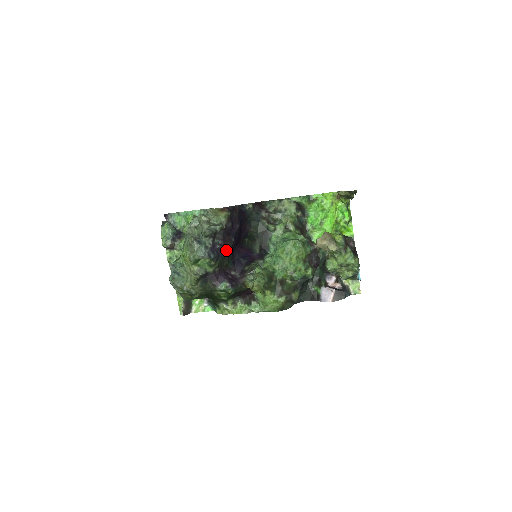
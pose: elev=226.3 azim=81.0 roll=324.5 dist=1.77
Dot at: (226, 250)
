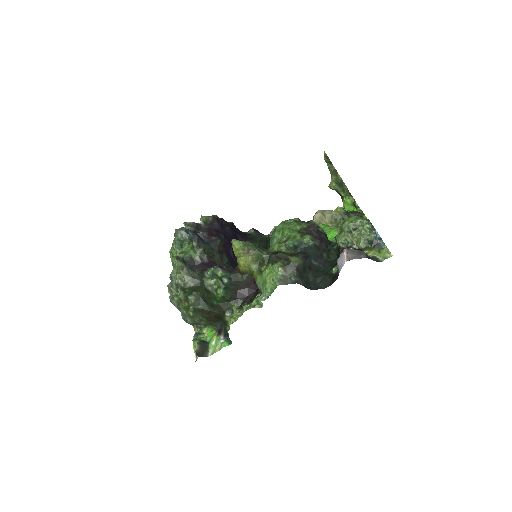
Dot at: (213, 241)
